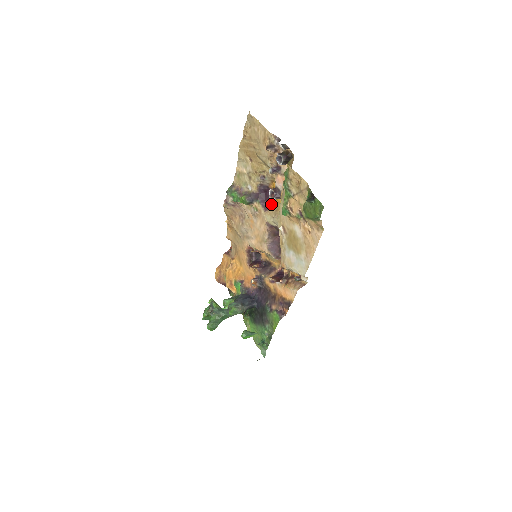
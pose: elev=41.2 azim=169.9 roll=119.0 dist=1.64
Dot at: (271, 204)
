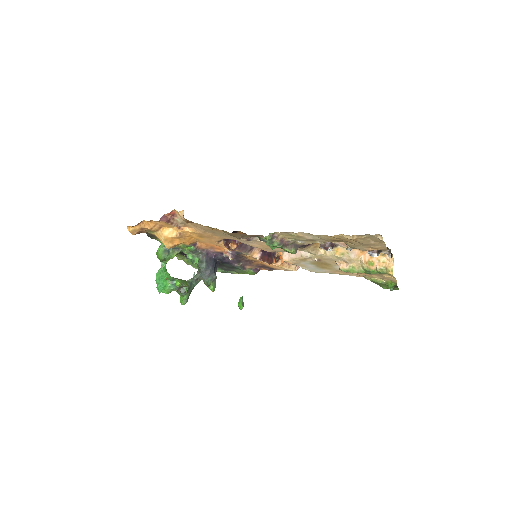
Dot at: occluded
